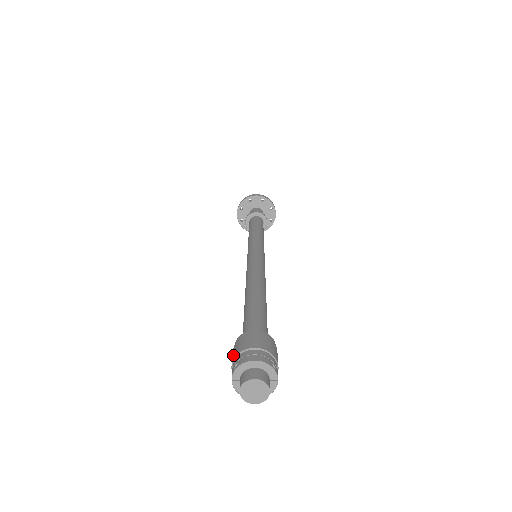
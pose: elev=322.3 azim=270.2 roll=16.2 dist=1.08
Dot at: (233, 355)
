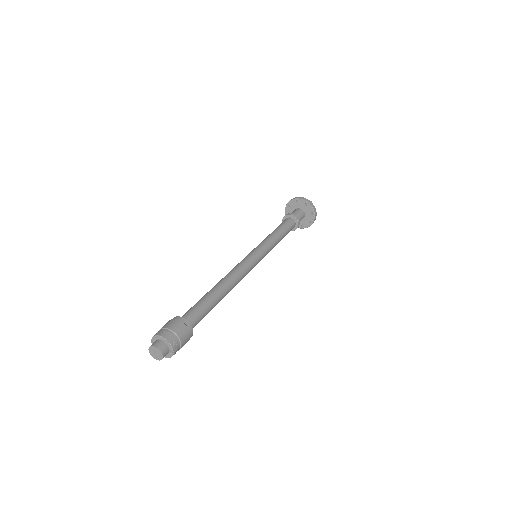
Dot at: (162, 327)
